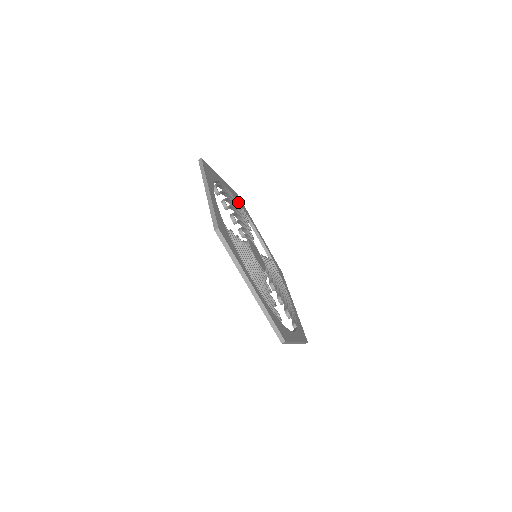
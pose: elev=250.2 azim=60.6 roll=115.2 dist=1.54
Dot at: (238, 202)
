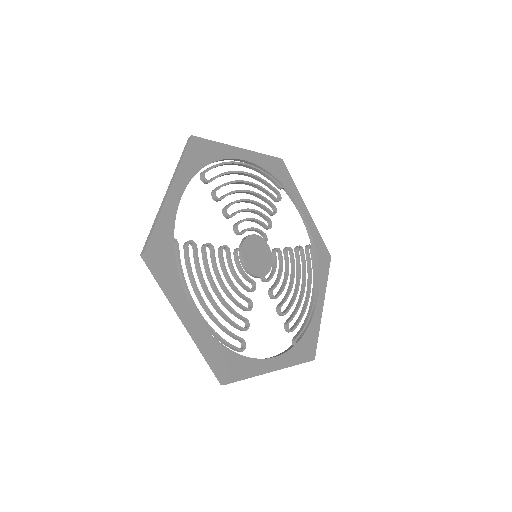
Dot at: (271, 173)
